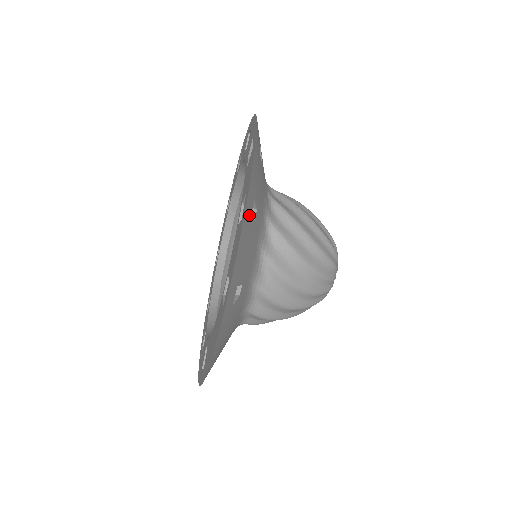
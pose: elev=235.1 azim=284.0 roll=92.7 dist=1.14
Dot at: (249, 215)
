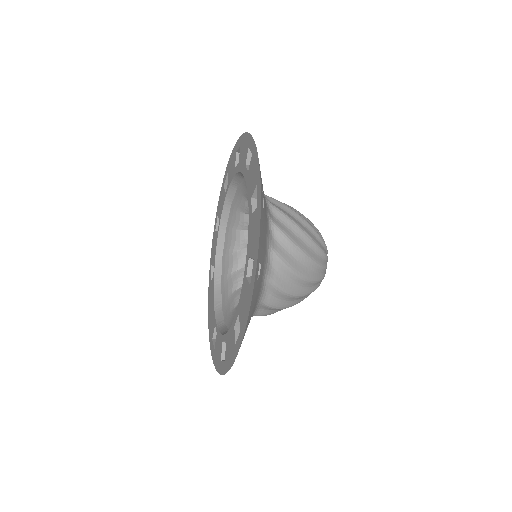
Dot at: occluded
